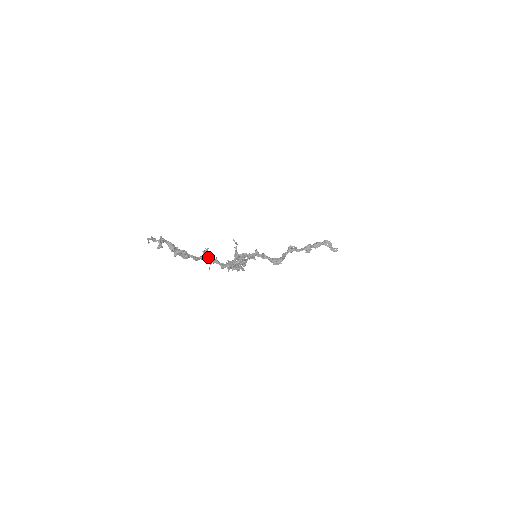
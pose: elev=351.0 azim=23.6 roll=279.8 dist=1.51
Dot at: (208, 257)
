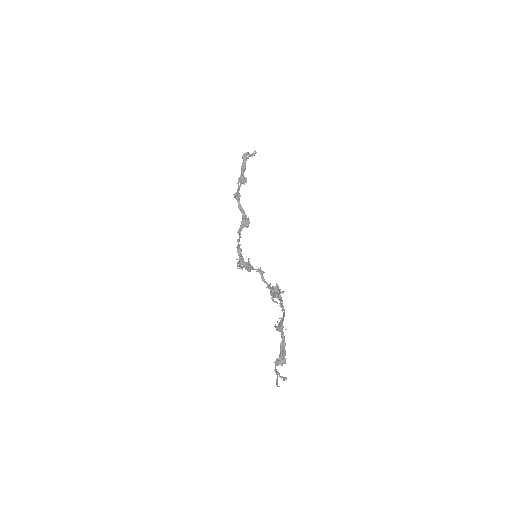
Dot at: (280, 327)
